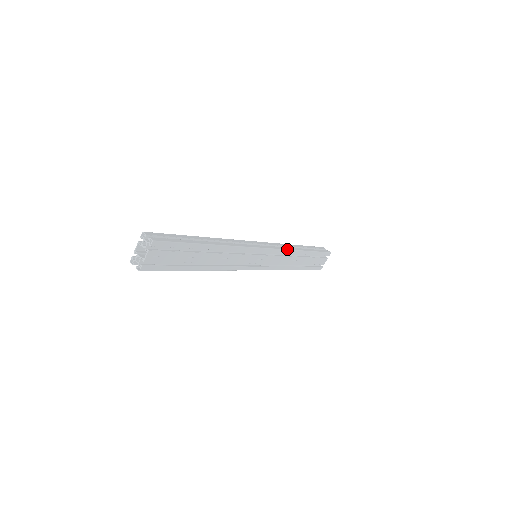
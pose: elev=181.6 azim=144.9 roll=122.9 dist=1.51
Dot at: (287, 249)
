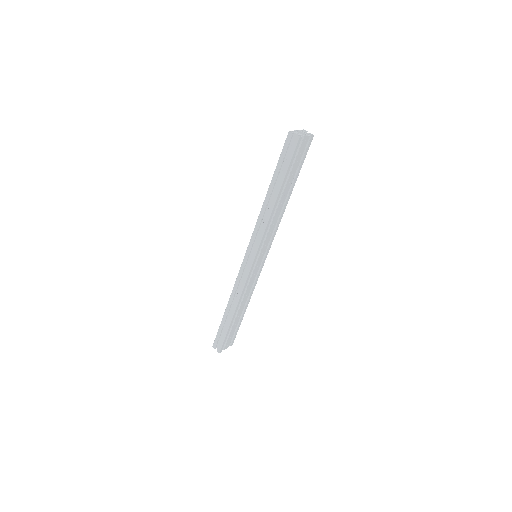
Dot at: (256, 283)
